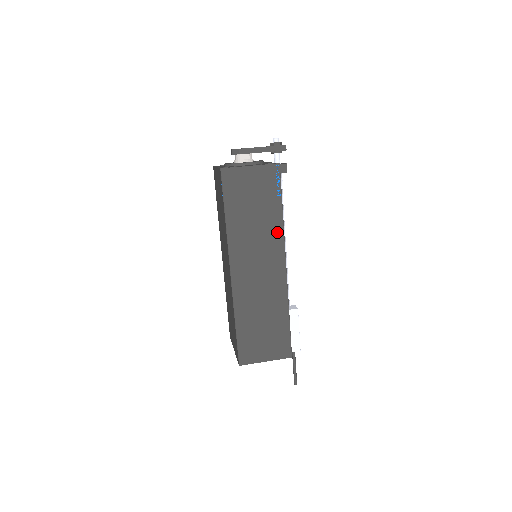
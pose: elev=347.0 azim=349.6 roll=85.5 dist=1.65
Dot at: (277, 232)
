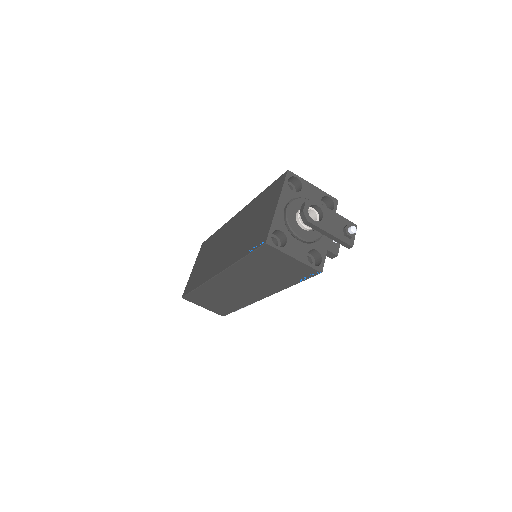
Dot at: (275, 288)
